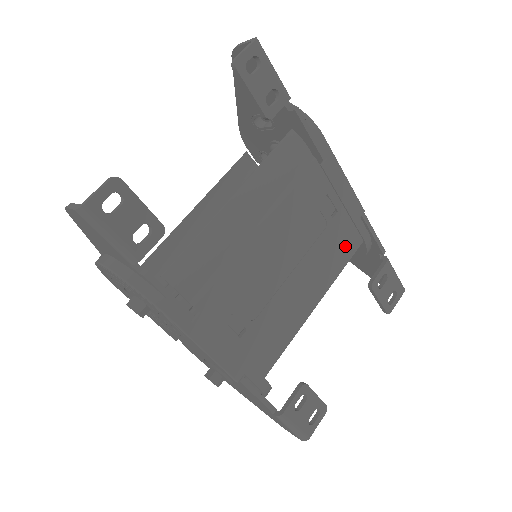
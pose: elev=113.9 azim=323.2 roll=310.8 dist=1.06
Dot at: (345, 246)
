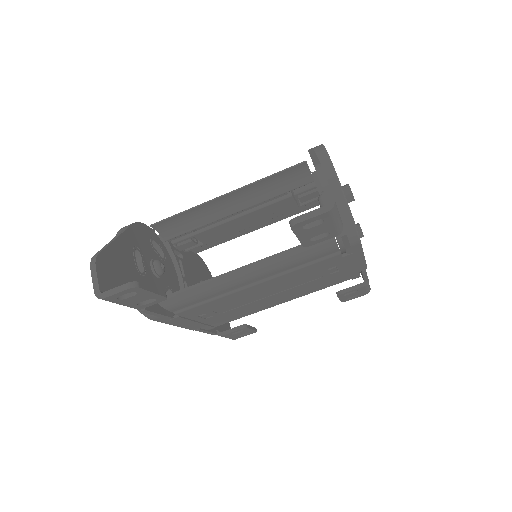
Dot at: (331, 282)
